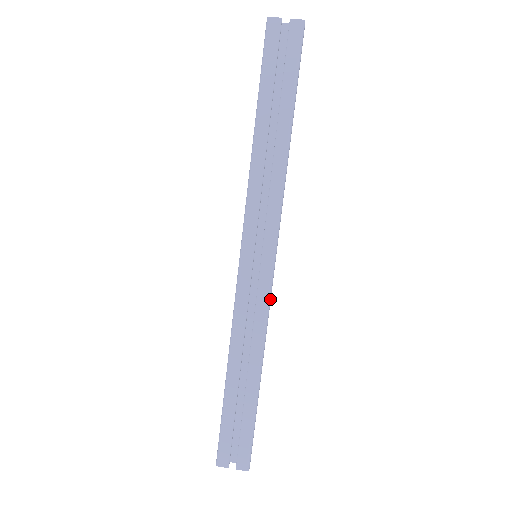
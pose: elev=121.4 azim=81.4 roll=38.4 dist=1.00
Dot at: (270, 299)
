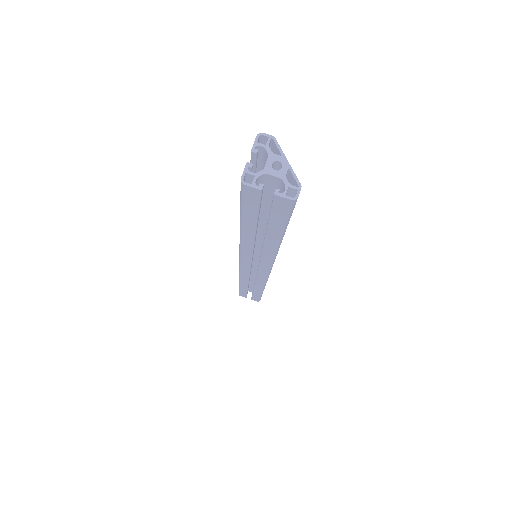
Dot at: (267, 279)
